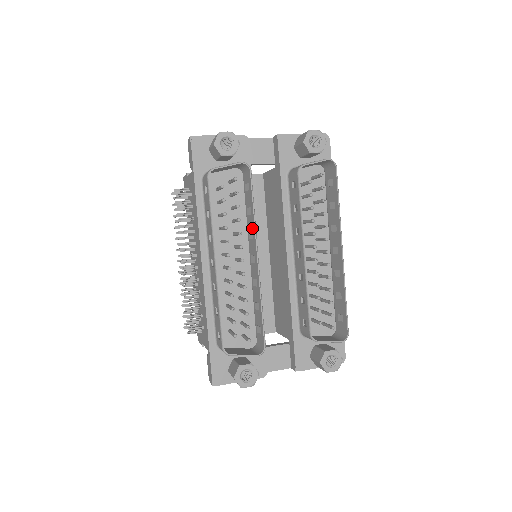
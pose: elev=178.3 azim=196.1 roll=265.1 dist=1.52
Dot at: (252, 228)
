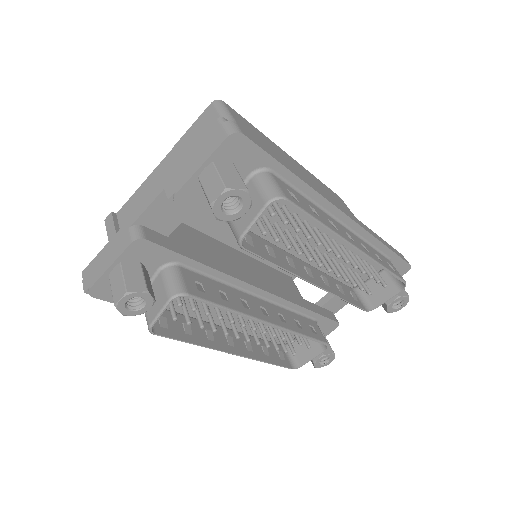
Dot at: (239, 309)
